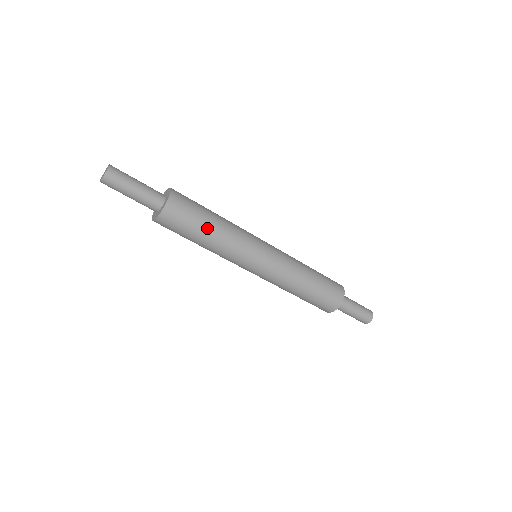
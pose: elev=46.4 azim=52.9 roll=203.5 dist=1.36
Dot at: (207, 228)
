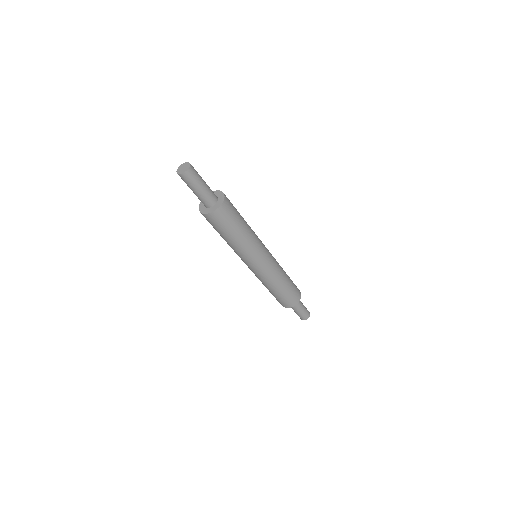
Dot at: (227, 237)
